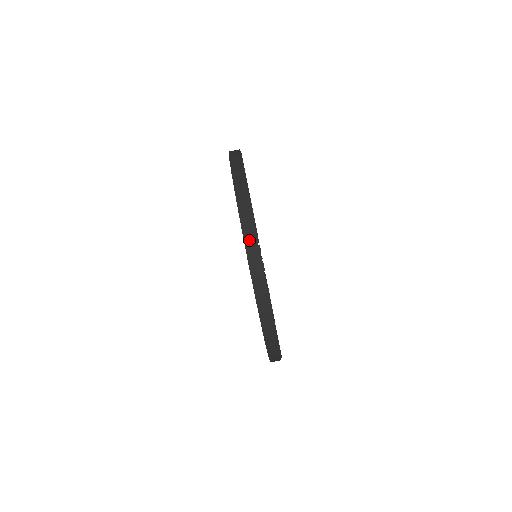
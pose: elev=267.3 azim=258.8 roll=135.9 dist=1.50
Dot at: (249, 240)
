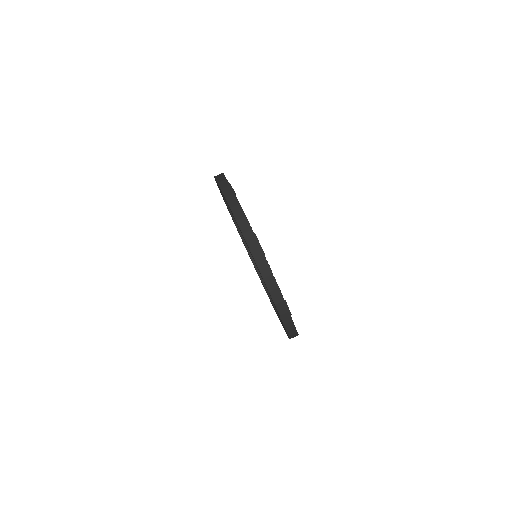
Dot at: occluded
